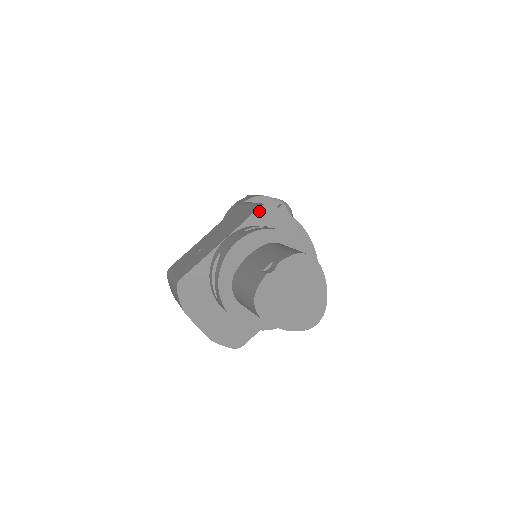
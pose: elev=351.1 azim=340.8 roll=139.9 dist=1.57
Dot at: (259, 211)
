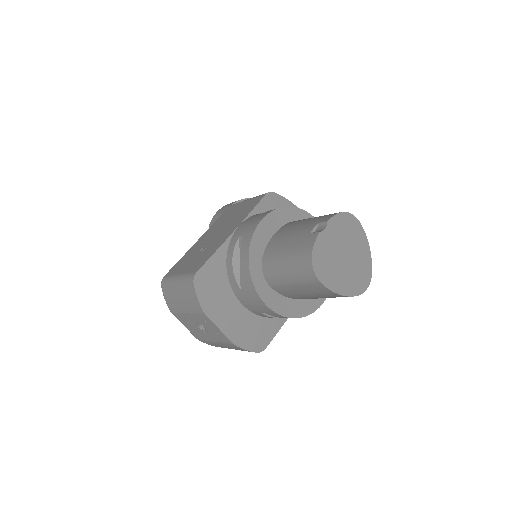
Dot at: (266, 198)
